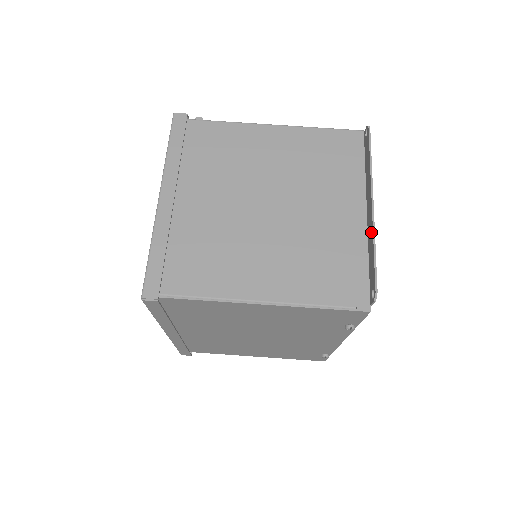
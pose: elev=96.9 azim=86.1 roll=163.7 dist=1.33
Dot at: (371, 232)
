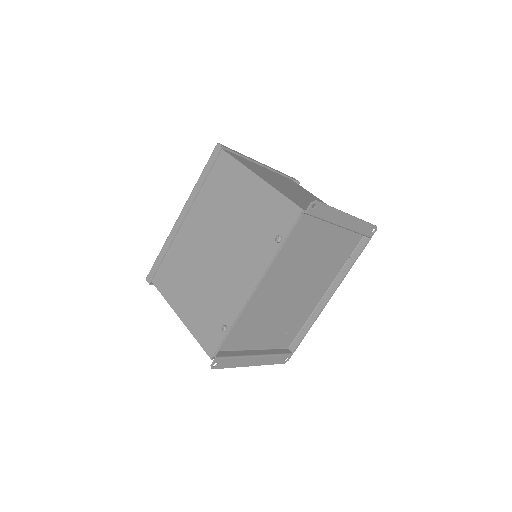
Dot at: (337, 213)
